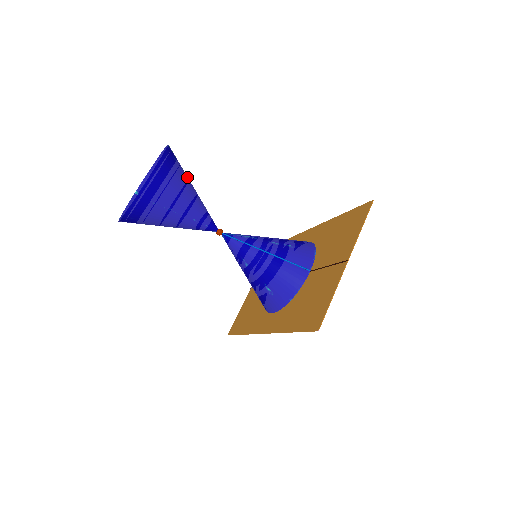
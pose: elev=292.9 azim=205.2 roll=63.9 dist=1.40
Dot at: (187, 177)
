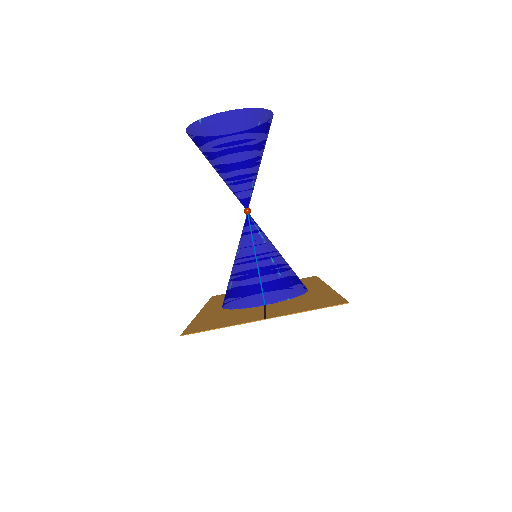
Dot at: (259, 147)
